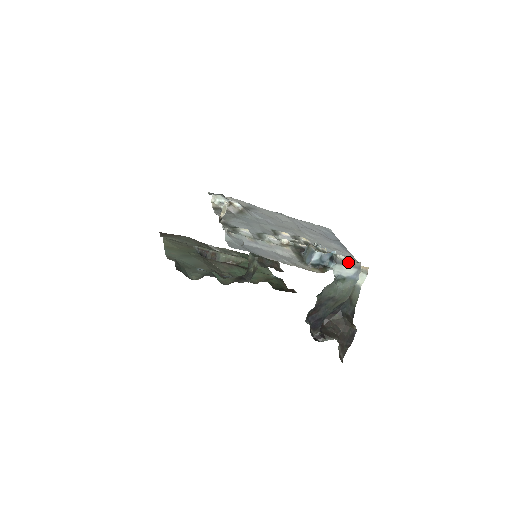
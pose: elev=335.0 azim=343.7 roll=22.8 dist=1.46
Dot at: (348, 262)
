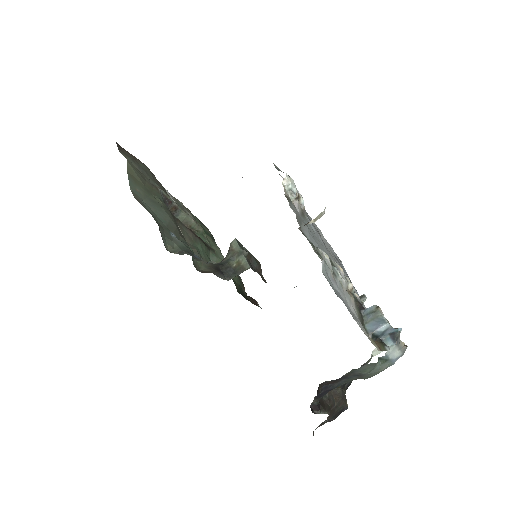
Dot at: (402, 344)
